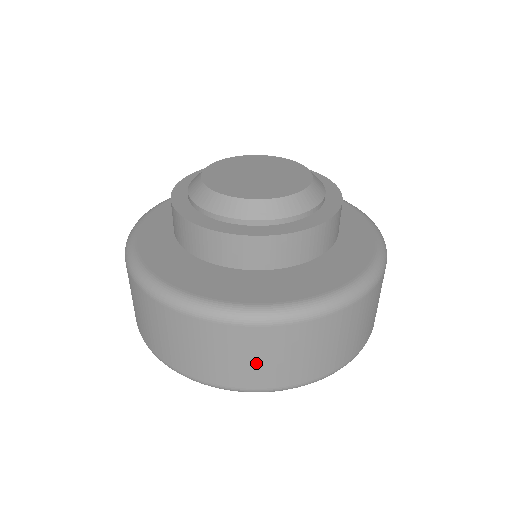
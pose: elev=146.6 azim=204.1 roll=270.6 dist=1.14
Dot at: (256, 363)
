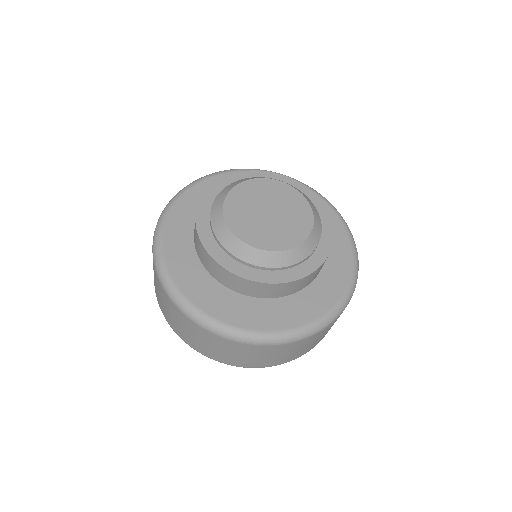
Dot at: (192, 337)
